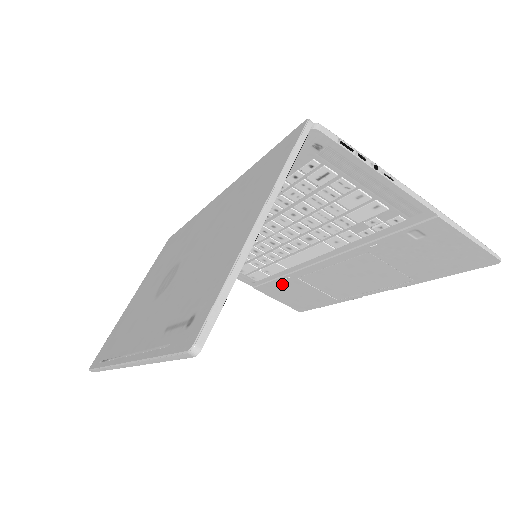
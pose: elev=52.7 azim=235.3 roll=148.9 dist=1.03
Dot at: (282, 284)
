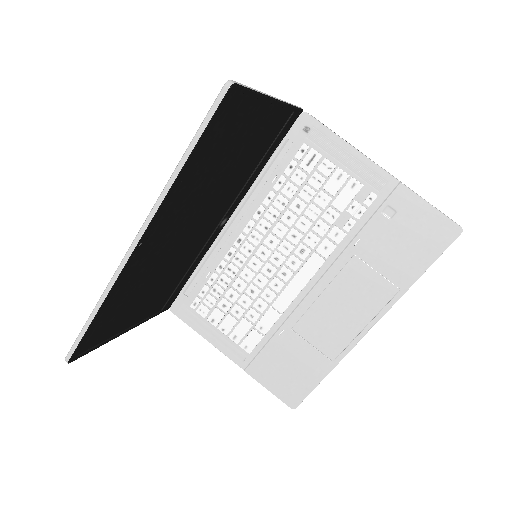
Dot at: (275, 349)
